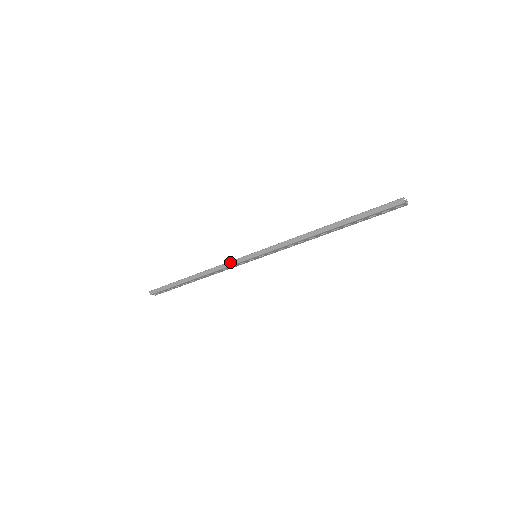
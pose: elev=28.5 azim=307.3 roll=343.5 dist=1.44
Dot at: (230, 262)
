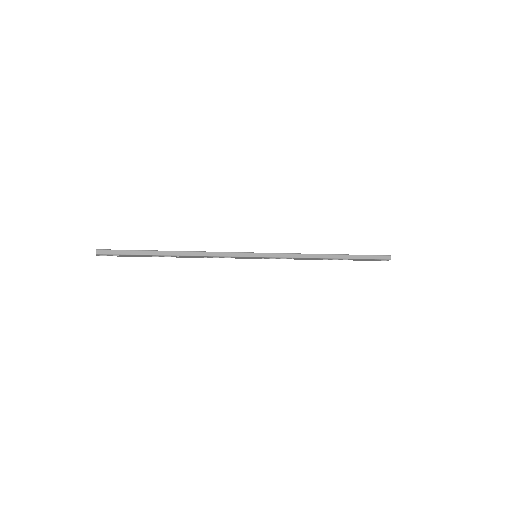
Dot at: (229, 253)
